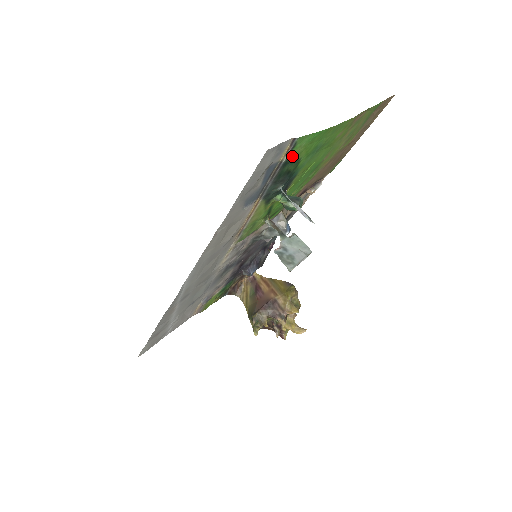
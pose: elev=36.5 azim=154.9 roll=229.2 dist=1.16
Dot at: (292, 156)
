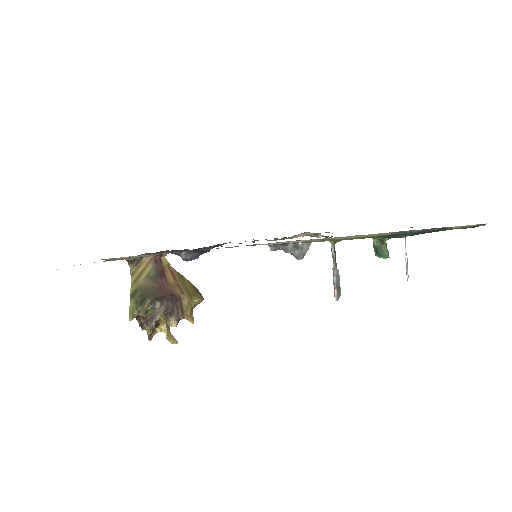
Dot at: (453, 228)
